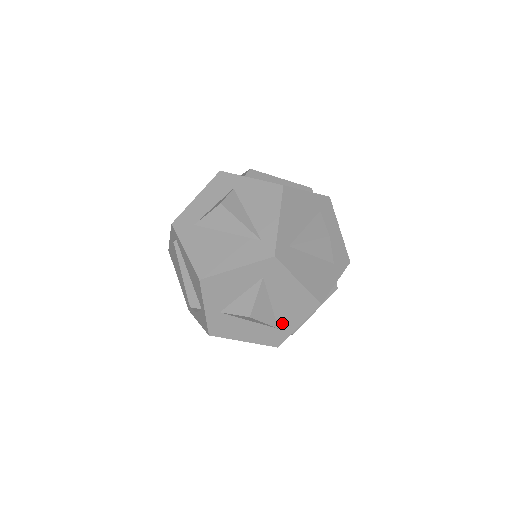
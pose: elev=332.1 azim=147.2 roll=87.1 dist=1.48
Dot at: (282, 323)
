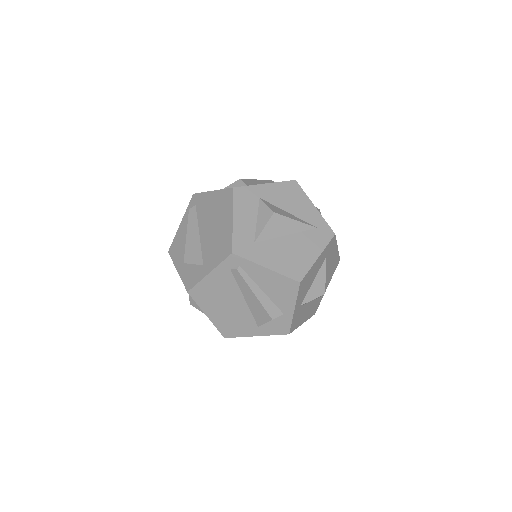
Dot at: occluded
